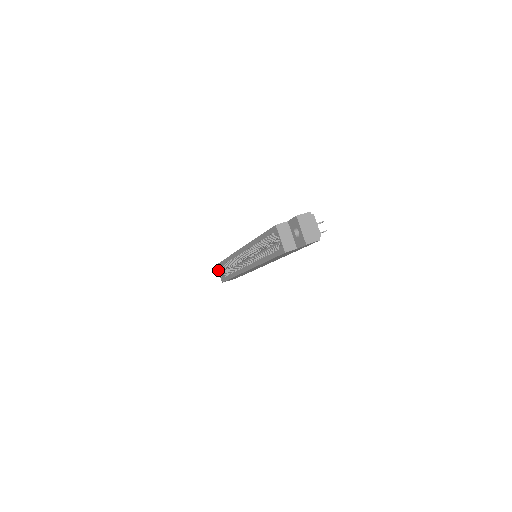
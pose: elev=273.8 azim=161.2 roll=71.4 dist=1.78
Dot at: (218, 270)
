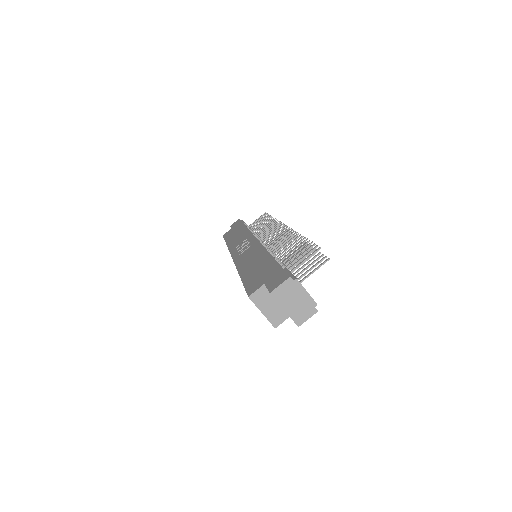
Dot at: occluded
